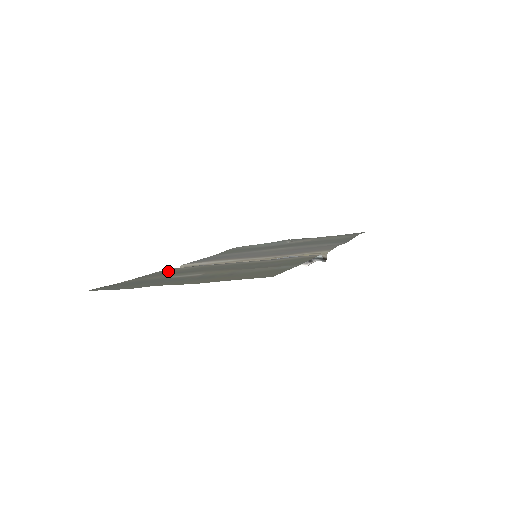
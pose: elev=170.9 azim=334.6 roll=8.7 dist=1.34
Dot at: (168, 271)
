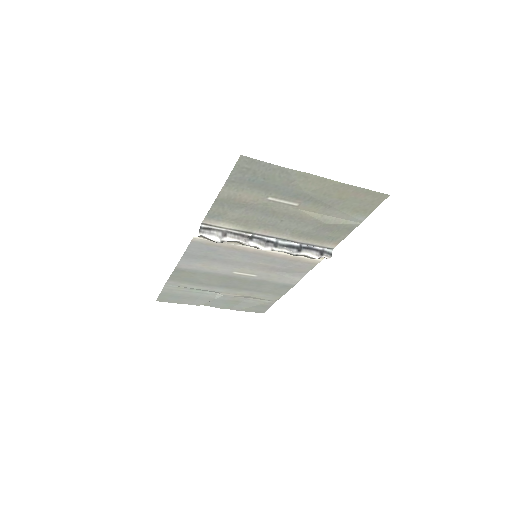
Dot at: (227, 213)
